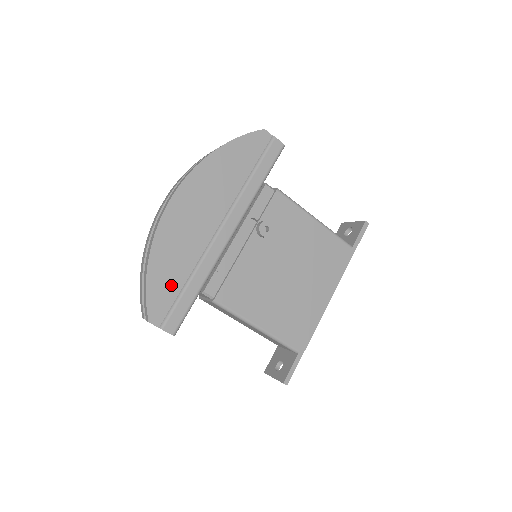
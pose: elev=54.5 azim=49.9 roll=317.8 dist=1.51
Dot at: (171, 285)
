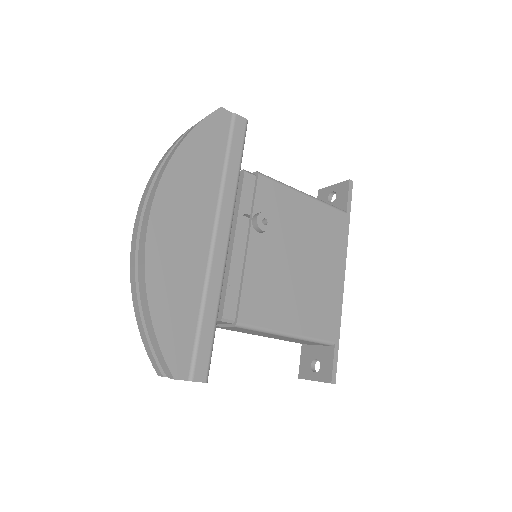
Dot at: (184, 325)
